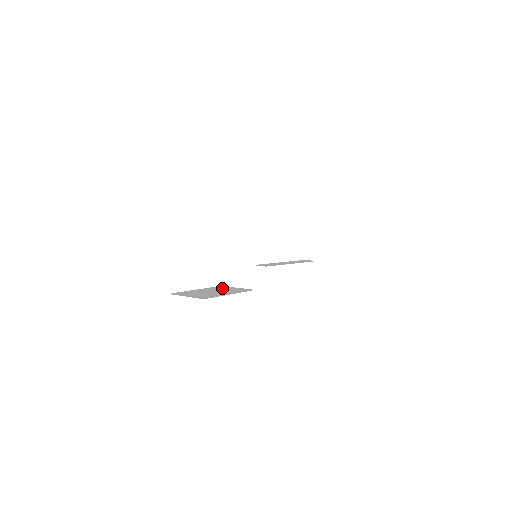
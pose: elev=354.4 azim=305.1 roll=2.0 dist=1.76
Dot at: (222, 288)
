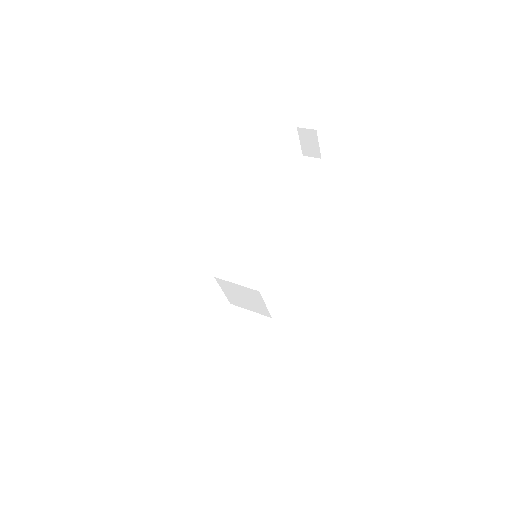
Dot at: (235, 322)
